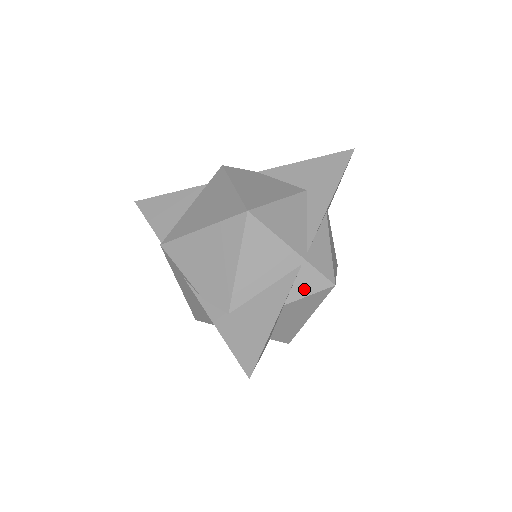
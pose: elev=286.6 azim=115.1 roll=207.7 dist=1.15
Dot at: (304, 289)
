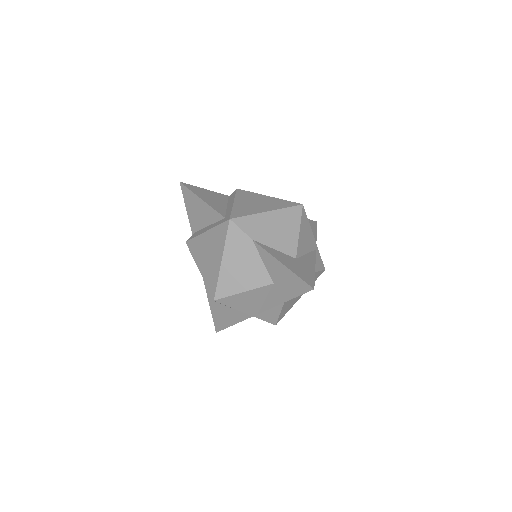
Dot at: occluded
